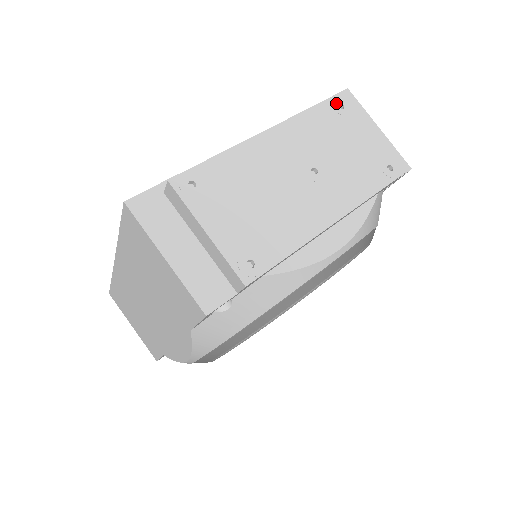
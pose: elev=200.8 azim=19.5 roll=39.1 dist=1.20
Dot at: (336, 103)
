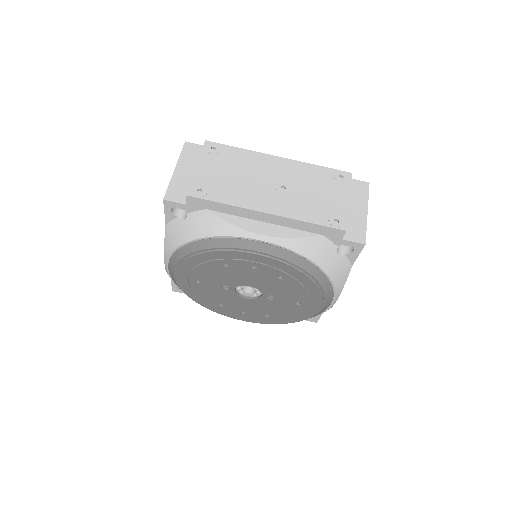
Dot at: (339, 174)
